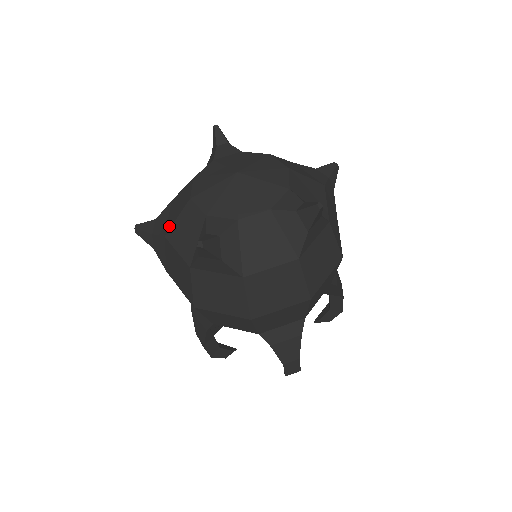
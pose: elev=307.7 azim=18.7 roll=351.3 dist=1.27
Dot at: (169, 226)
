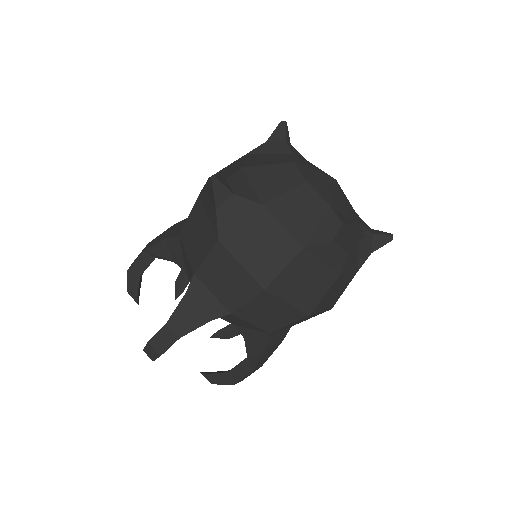
Dot at: (268, 196)
